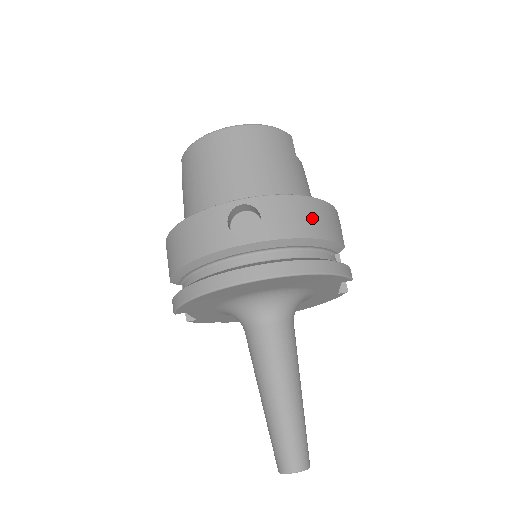
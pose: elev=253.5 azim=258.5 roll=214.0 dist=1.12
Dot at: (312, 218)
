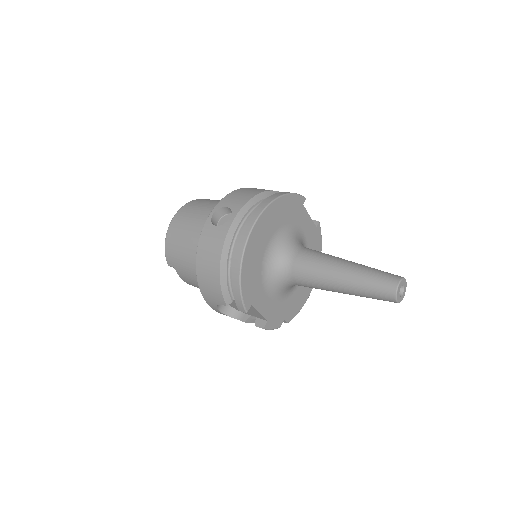
Dot at: (252, 190)
